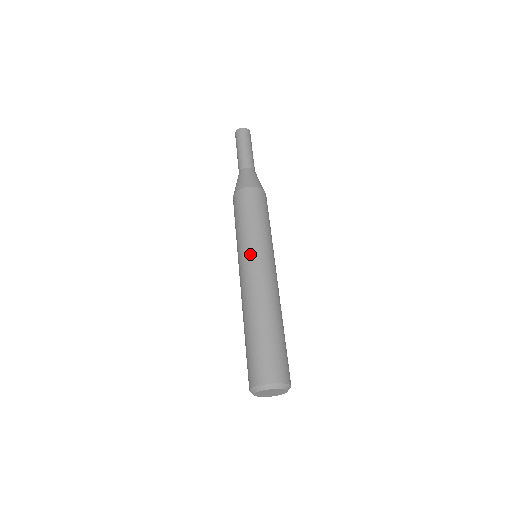
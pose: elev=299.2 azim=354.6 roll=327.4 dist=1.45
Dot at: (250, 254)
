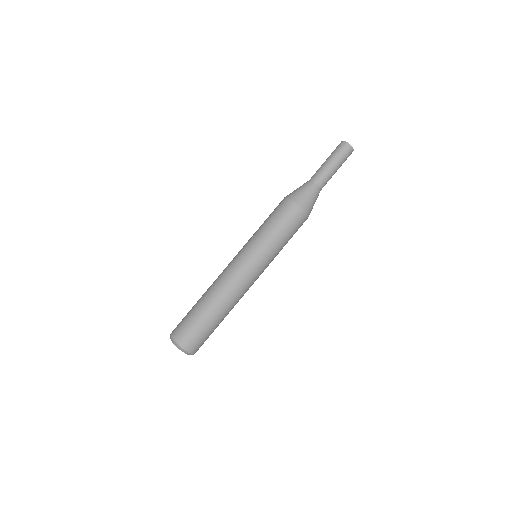
Dot at: (241, 251)
